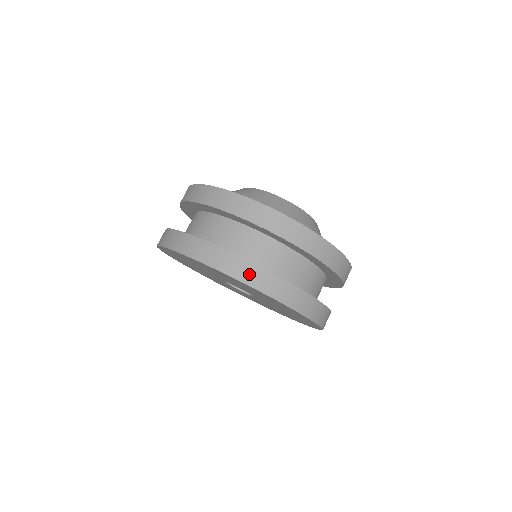
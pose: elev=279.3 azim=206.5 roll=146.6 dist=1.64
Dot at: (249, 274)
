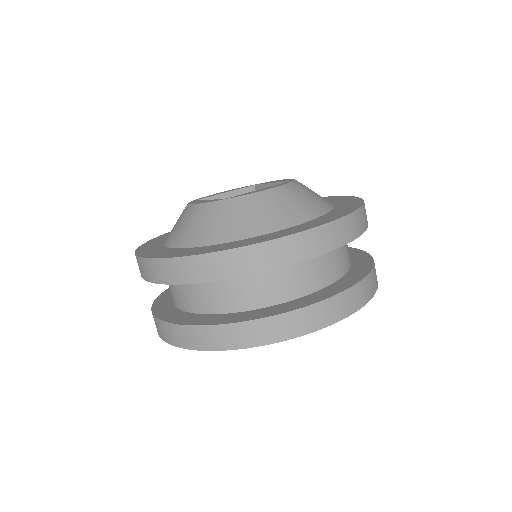
Dot at: (270, 331)
